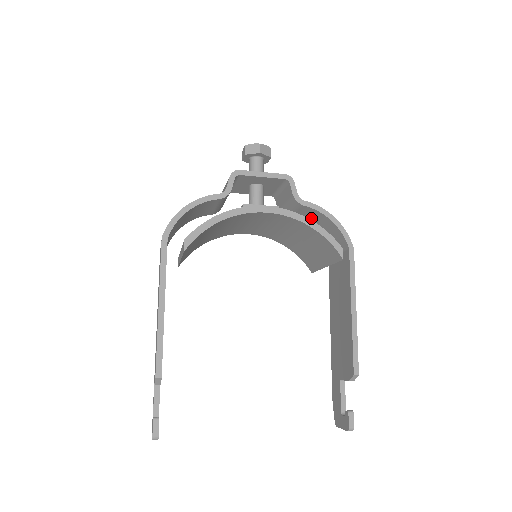
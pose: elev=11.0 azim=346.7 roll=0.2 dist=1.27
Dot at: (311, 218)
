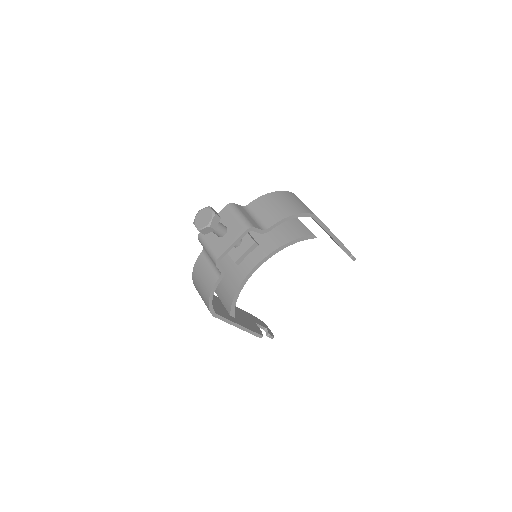
Dot at: occluded
